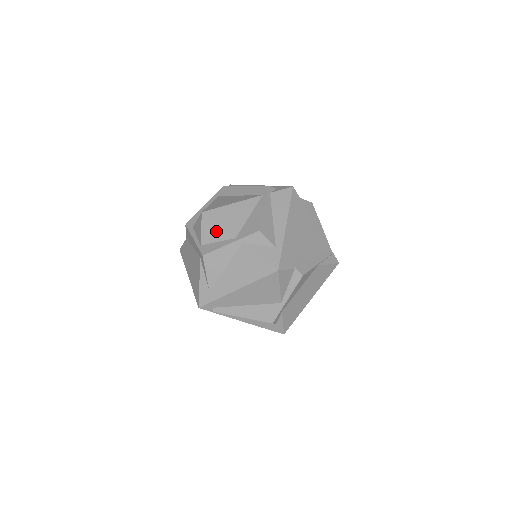
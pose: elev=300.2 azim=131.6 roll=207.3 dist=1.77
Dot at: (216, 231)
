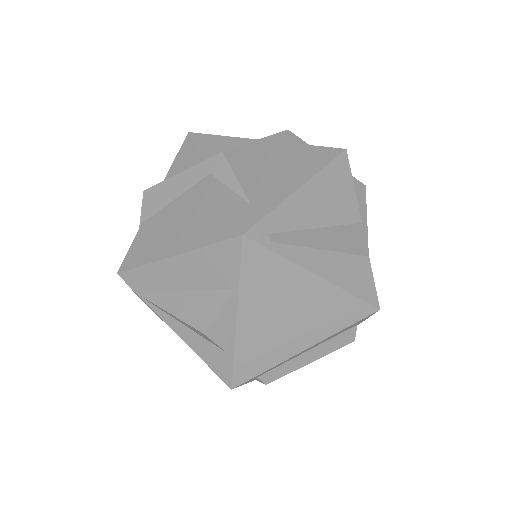
Dot at: (223, 142)
